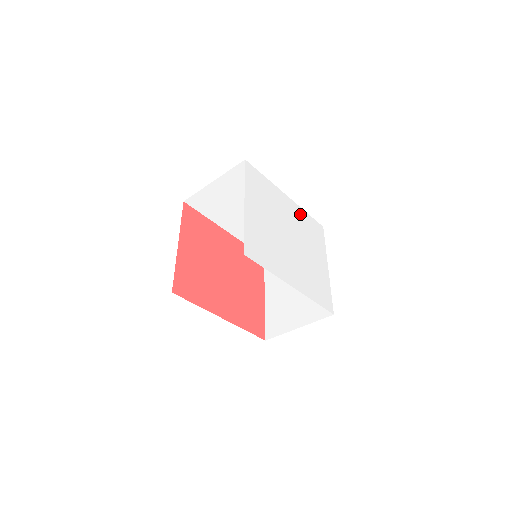
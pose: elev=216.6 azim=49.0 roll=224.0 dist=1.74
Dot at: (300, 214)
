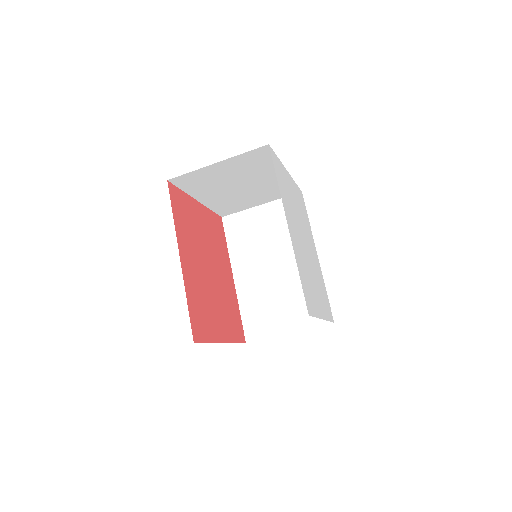
Dot at: (320, 274)
